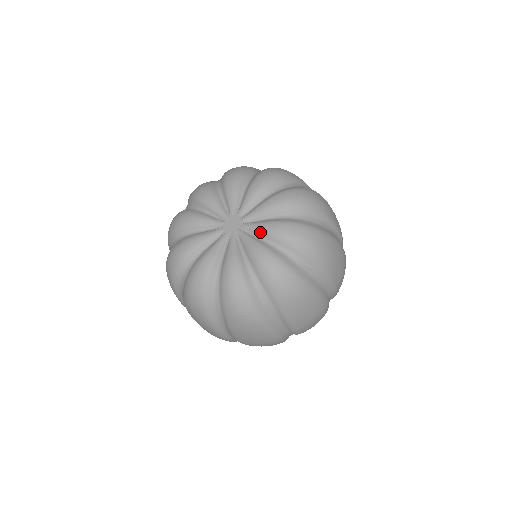
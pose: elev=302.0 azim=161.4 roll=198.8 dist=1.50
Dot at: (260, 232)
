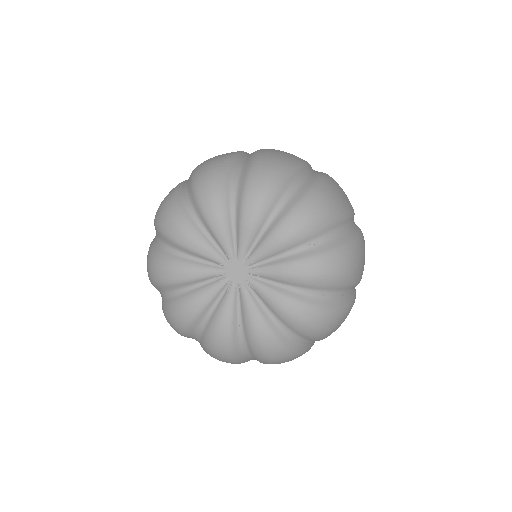
Dot at: (272, 253)
